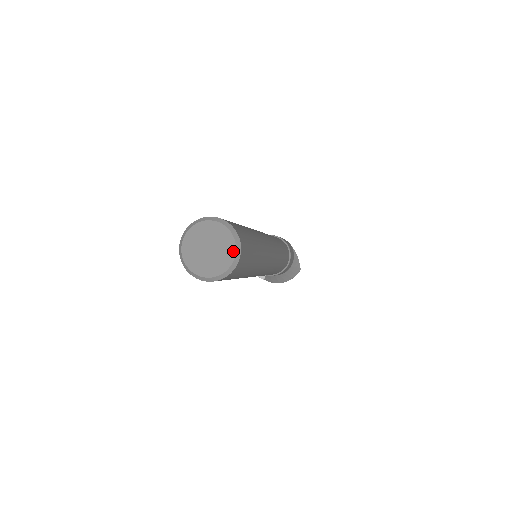
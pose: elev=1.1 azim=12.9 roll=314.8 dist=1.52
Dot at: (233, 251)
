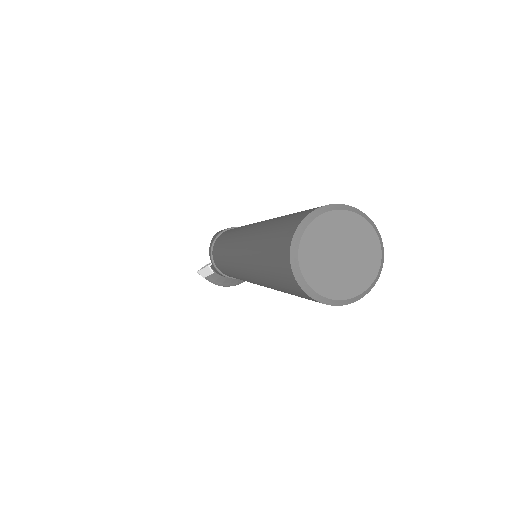
Dot at: (376, 268)
